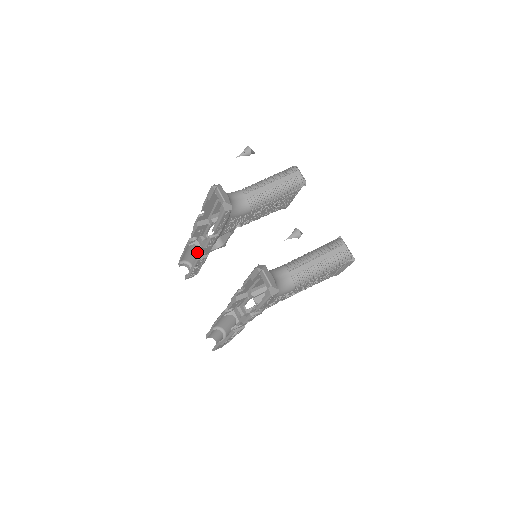
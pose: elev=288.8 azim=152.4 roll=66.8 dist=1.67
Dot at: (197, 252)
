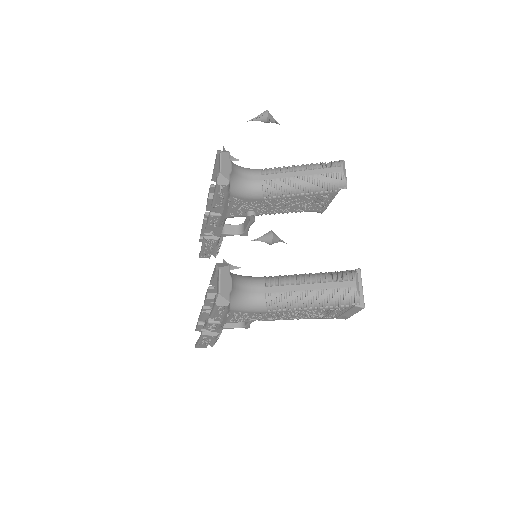
Dot at: occluded
